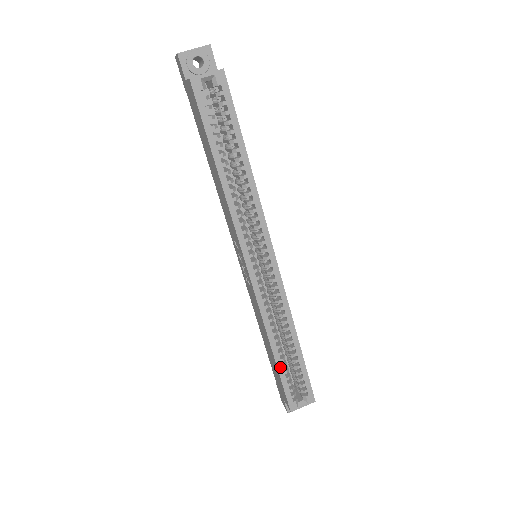
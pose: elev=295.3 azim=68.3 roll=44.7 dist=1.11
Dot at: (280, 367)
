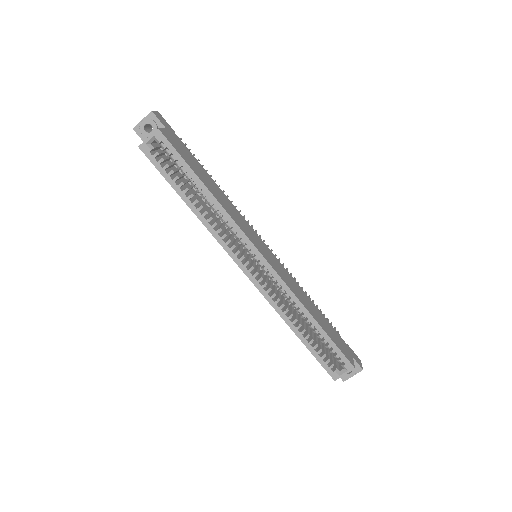
Dot at: (307, 344)
